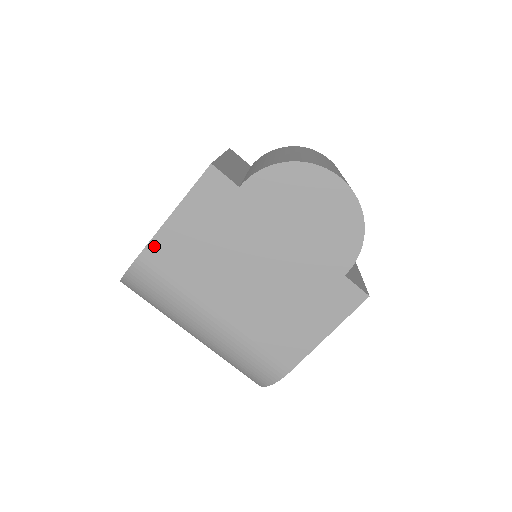
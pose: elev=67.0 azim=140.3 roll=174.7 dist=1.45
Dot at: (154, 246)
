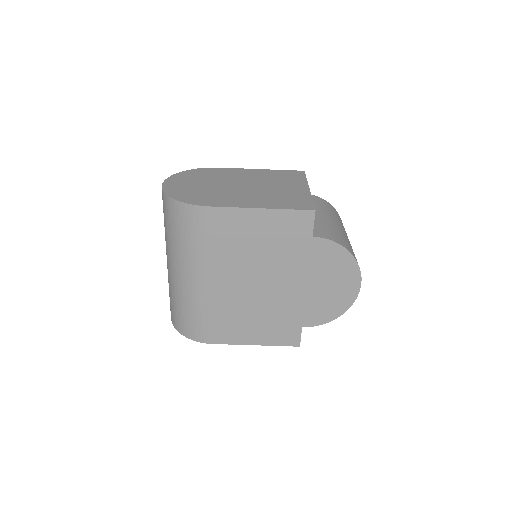
Dot at: (226, 212)
